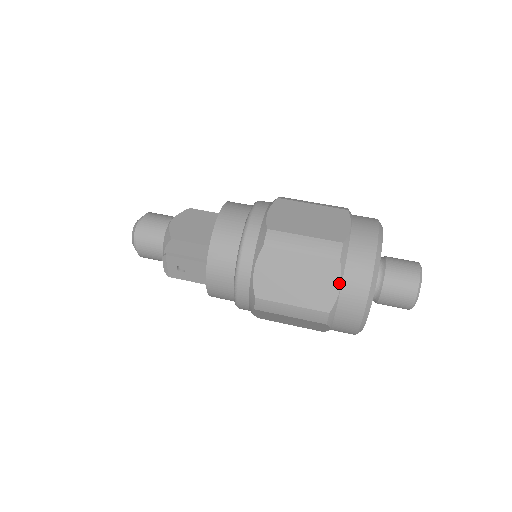
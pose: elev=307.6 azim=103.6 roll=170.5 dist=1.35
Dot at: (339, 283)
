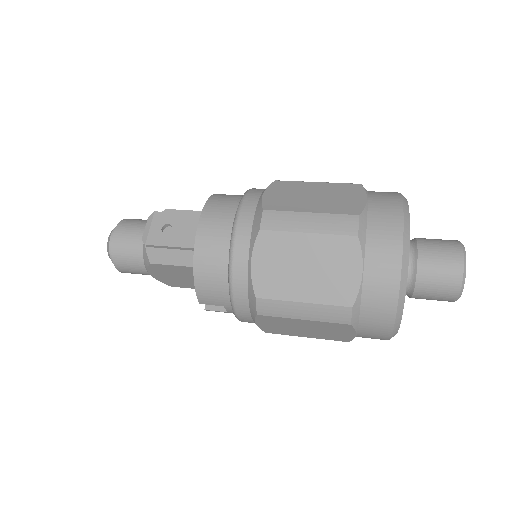
Dot at: (365, 196)
